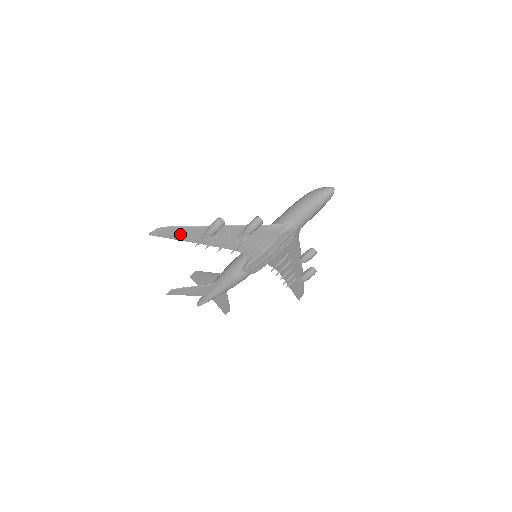
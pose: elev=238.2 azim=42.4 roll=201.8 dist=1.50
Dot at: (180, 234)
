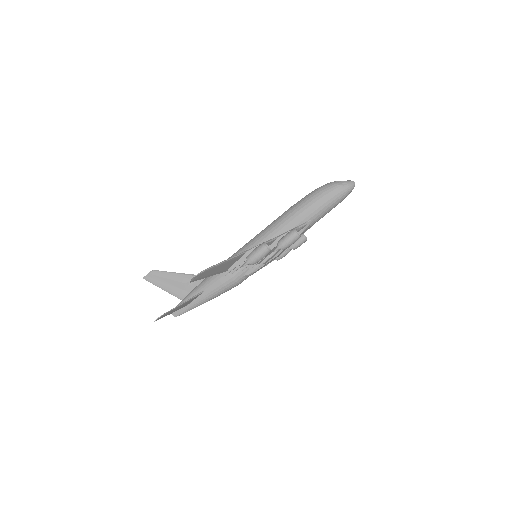
Dot at: (216, 270)
